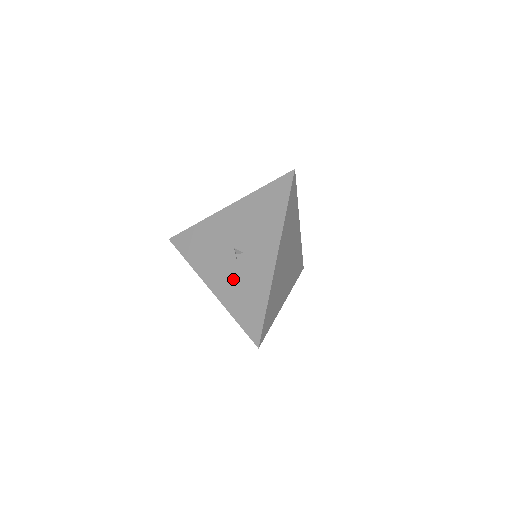
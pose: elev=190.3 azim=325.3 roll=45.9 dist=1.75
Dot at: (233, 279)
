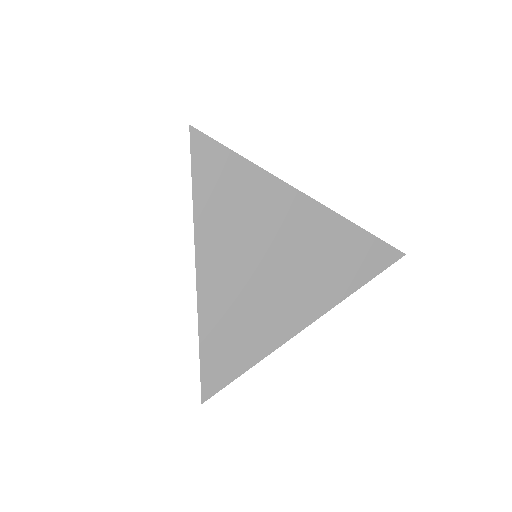
Dot at: occluded
